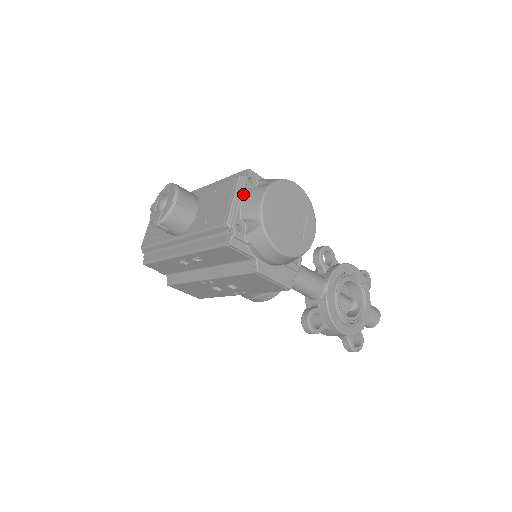
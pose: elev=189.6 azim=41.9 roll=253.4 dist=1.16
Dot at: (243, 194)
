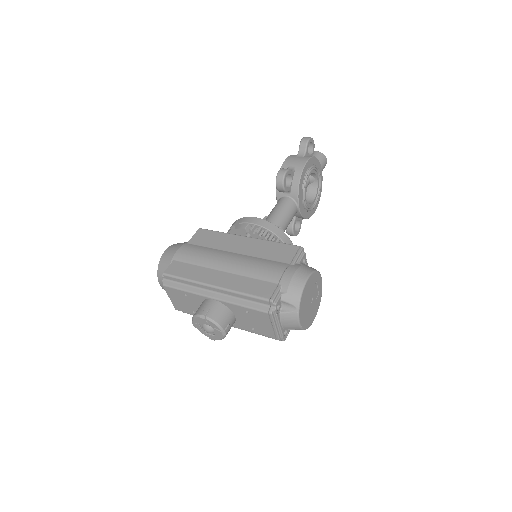
Dot at: (279, 320)
